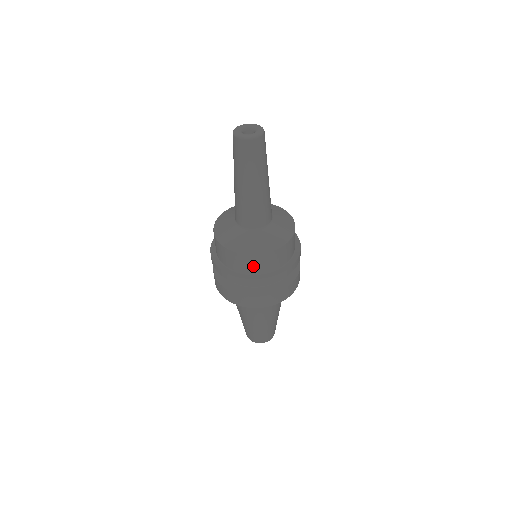
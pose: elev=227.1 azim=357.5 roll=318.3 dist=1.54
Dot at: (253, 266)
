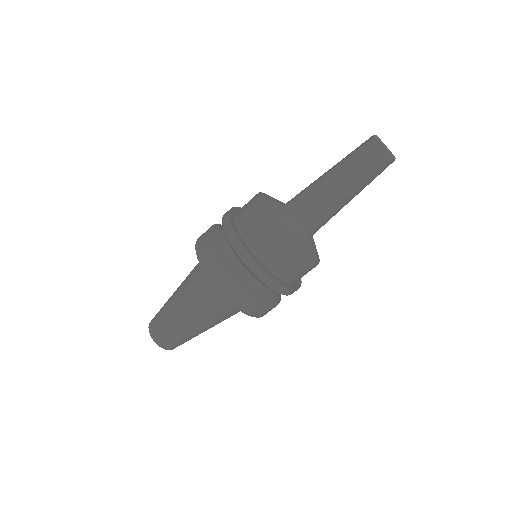
Dot at: occluded
